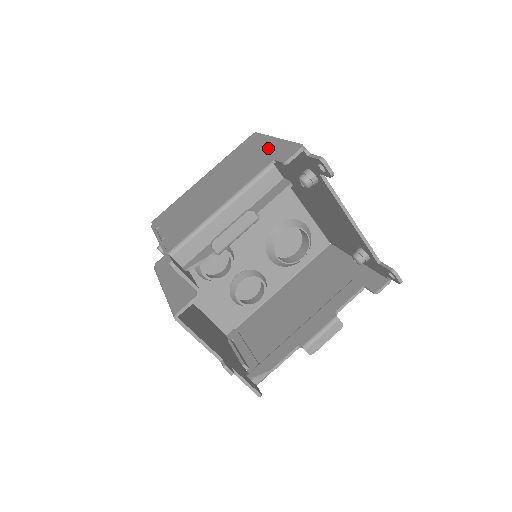
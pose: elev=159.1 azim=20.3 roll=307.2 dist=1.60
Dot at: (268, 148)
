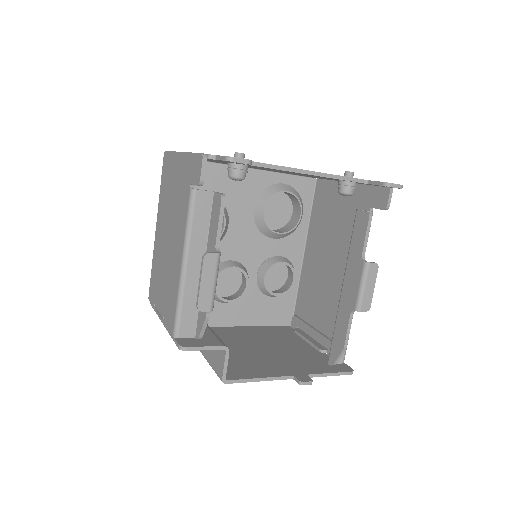
Dot at: (181, 170)
